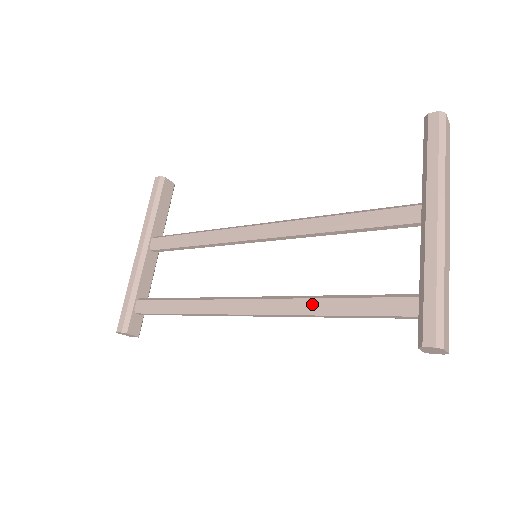
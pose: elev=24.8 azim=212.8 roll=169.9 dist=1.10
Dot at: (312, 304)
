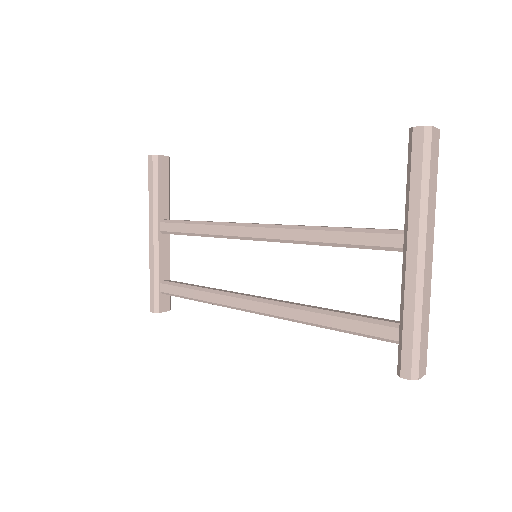
Dot at: (308, 317)
